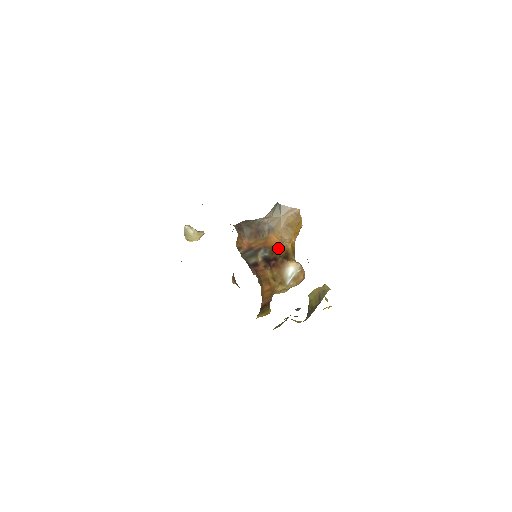
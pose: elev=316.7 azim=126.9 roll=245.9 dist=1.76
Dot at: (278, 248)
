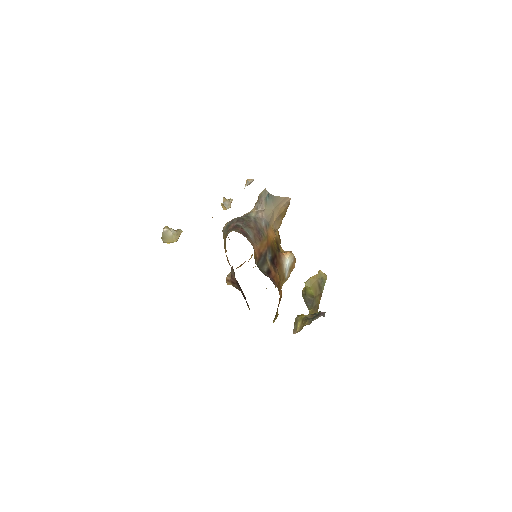
Dot at: (273, 242)
